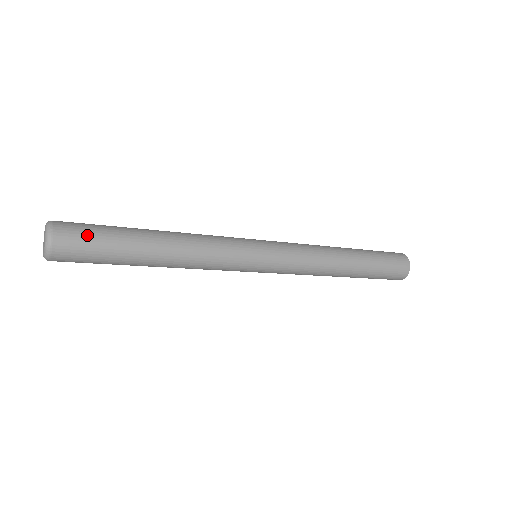
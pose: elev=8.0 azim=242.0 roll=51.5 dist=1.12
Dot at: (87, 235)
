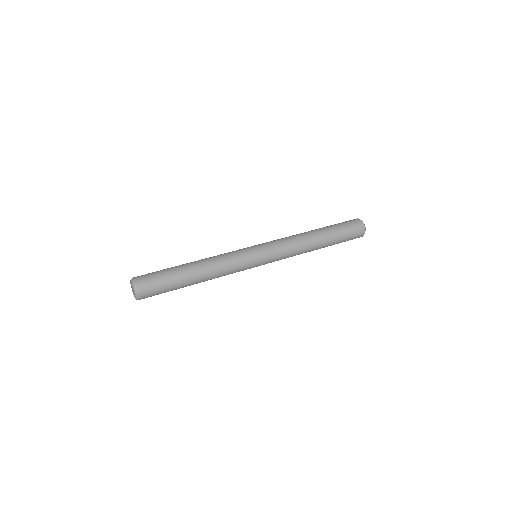
Dot at: (157, 293)
